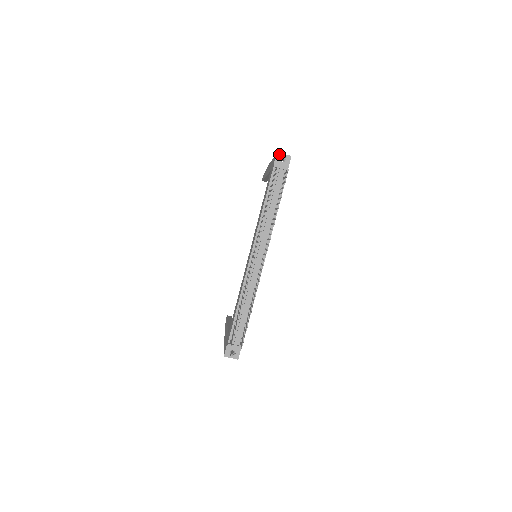
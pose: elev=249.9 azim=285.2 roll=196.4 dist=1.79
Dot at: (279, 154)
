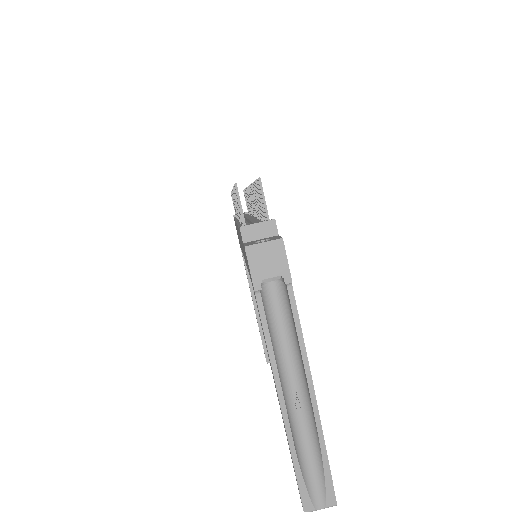
Dot at: occluded
